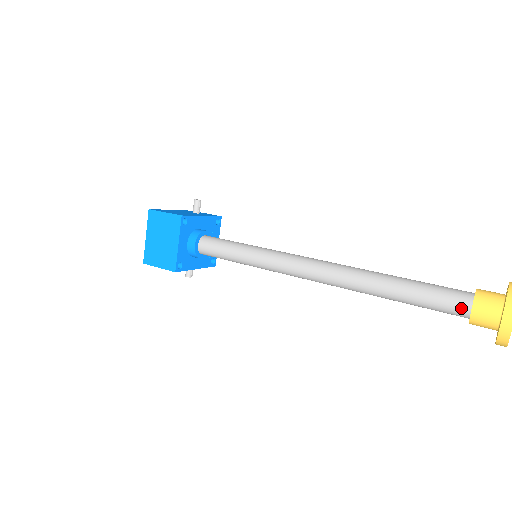
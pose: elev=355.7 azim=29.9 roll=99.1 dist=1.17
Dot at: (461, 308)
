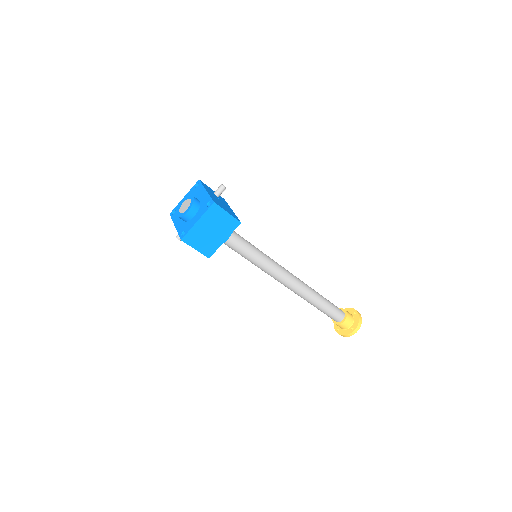
Dot at: (339, 319)
